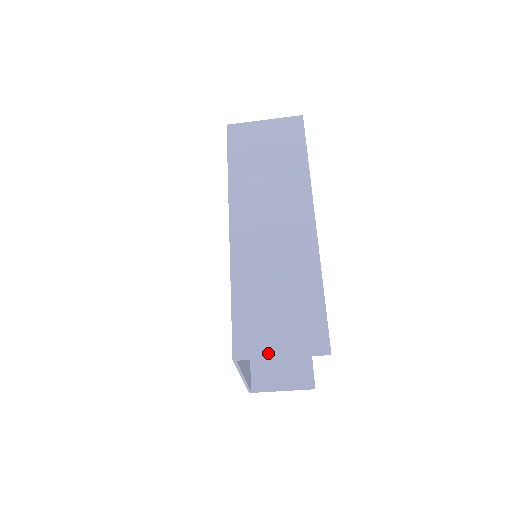
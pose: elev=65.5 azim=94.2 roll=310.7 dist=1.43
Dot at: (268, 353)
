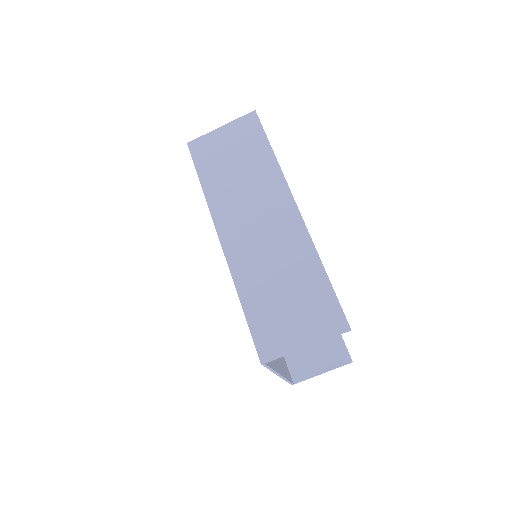
Dot at: (292, 347)
